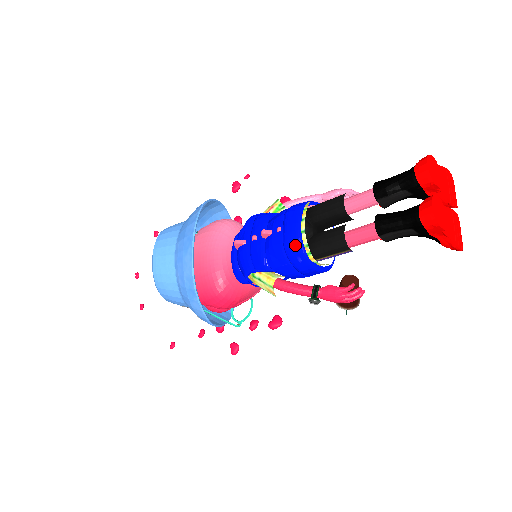
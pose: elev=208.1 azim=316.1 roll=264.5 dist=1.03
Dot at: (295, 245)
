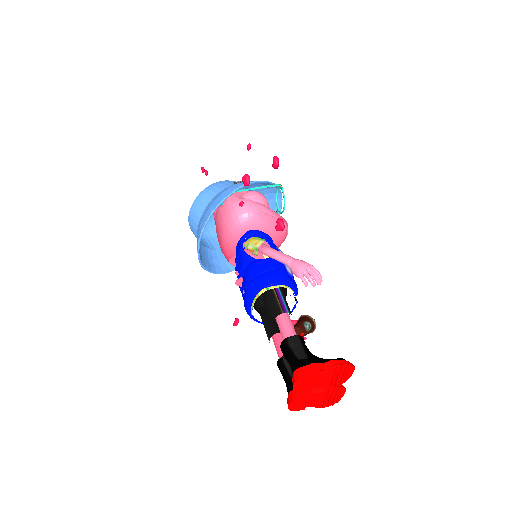
Dot at: occluded
